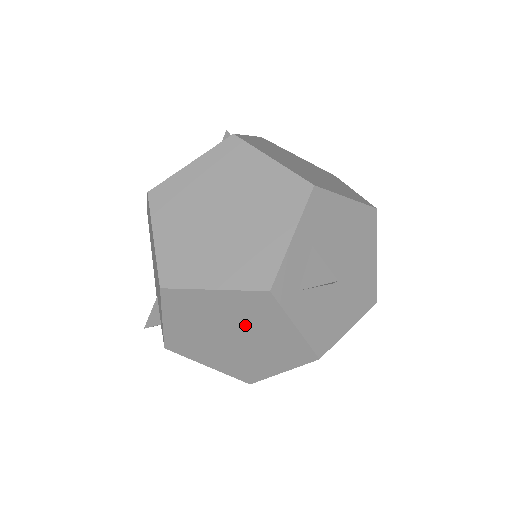
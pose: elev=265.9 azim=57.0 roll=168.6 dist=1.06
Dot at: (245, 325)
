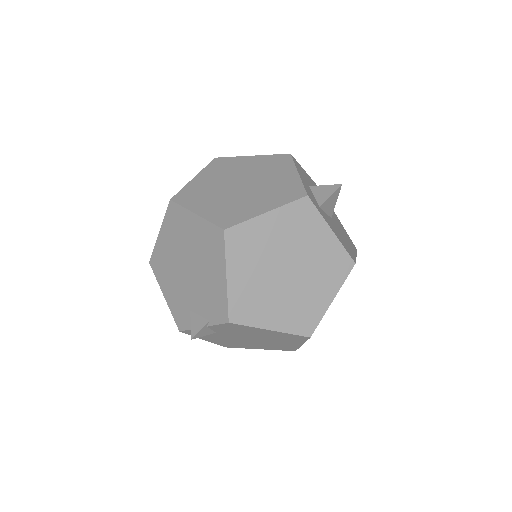
Dot at: (295, 247)
